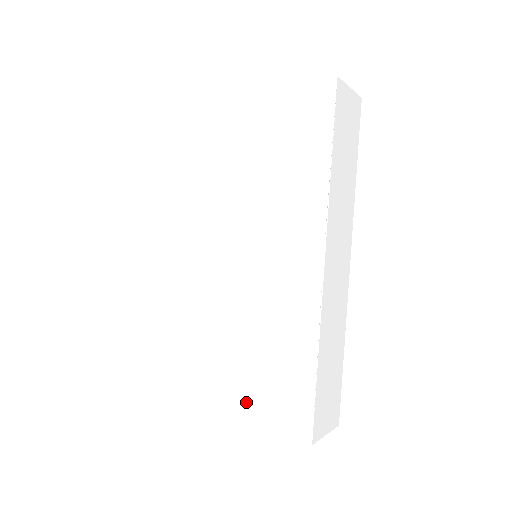
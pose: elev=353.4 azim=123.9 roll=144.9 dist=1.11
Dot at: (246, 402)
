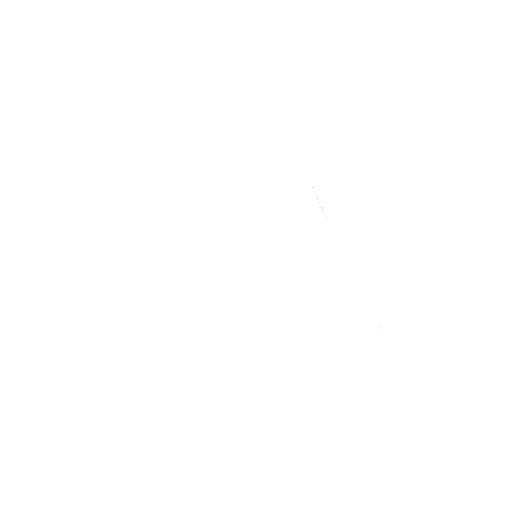
Dot at: (298, 316)
